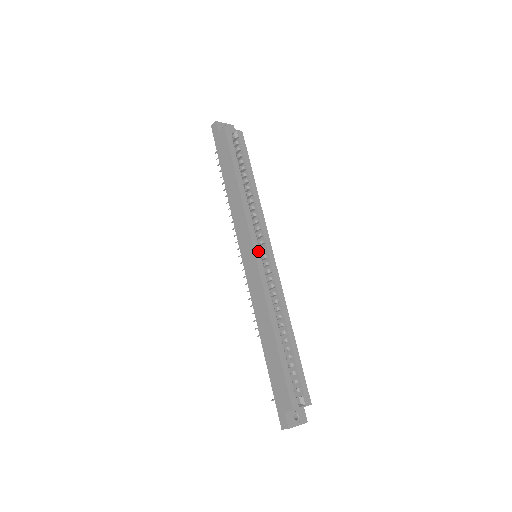
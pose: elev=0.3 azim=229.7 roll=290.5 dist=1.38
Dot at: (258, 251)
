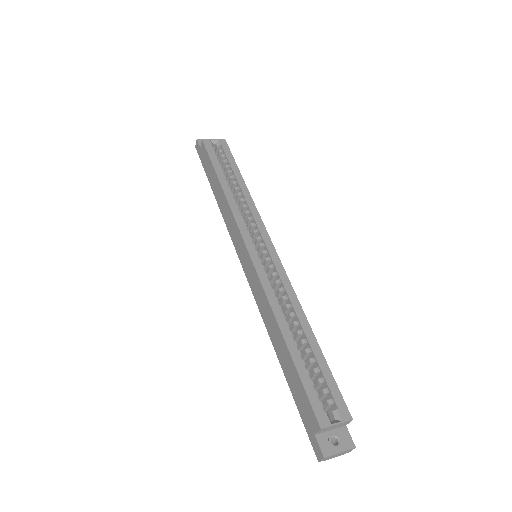
Dot at: (252, 247)
